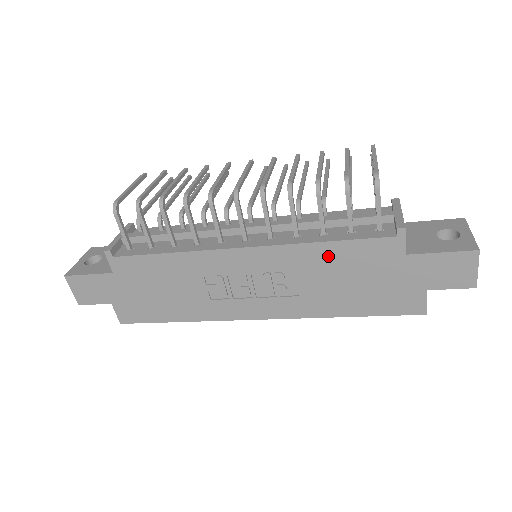
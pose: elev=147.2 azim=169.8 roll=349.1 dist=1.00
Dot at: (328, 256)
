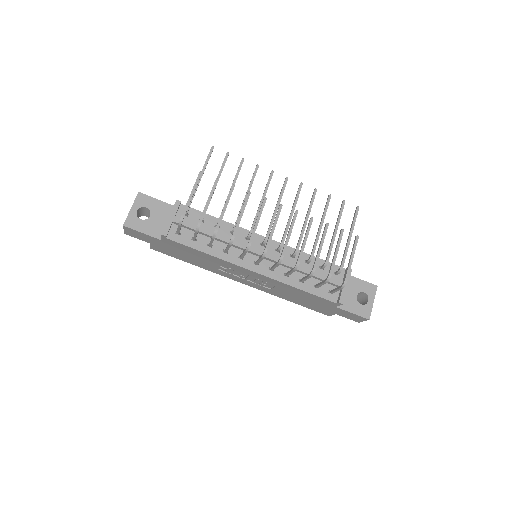
Dot at: (298, 292)
